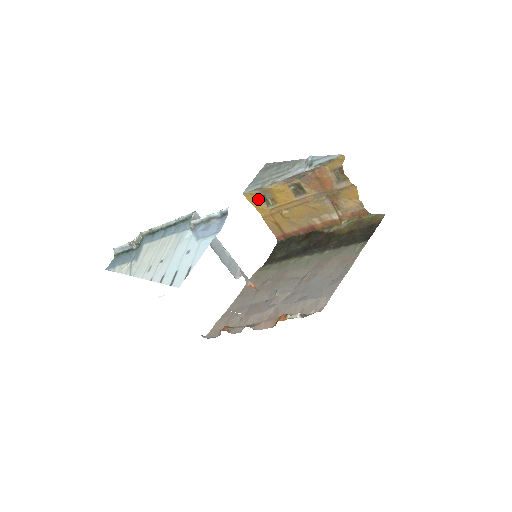
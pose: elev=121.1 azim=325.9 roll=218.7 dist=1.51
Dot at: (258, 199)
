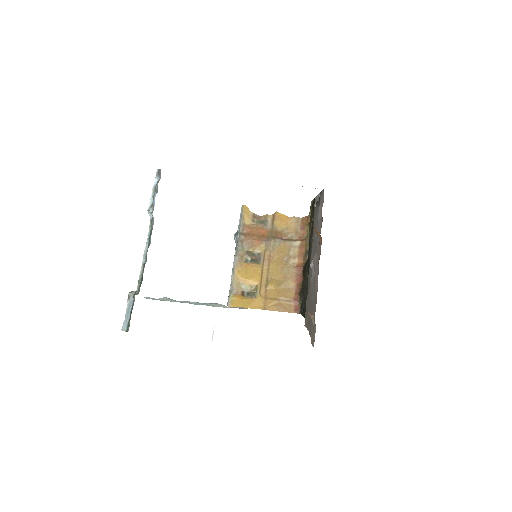
Dot at: (242, 299)
